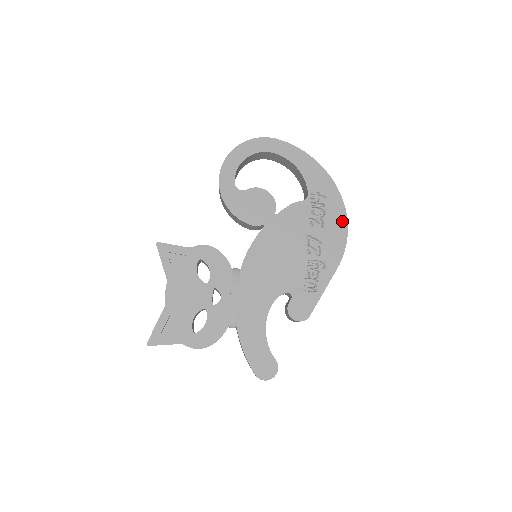
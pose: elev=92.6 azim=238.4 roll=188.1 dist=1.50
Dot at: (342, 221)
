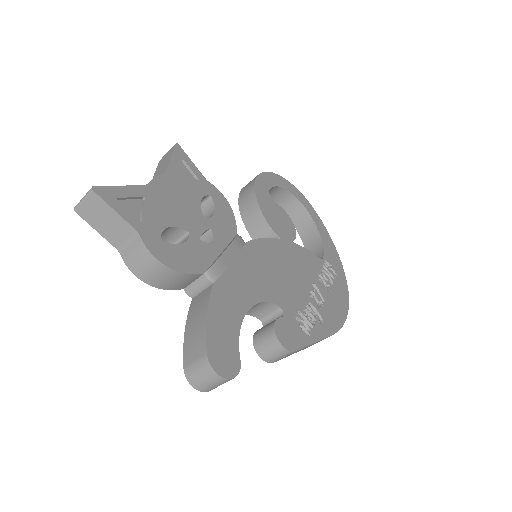
Dot at: (345, 303)
